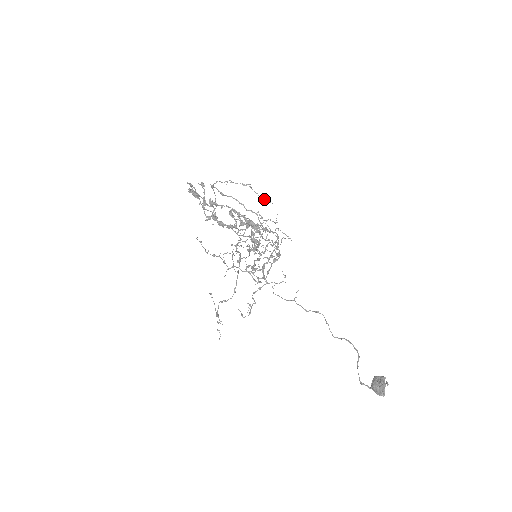
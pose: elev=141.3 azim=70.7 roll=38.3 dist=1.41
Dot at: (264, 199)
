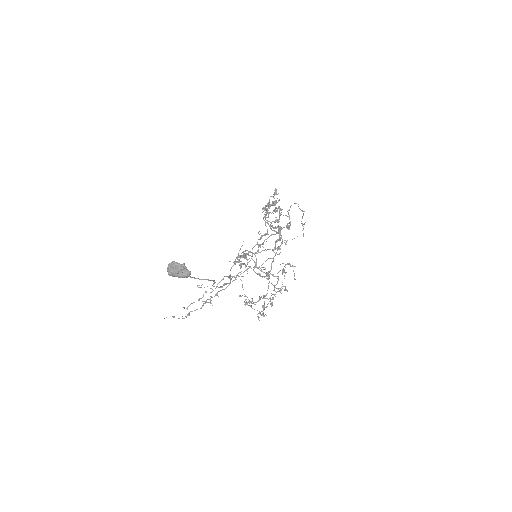
Dot at: (302, 225)
